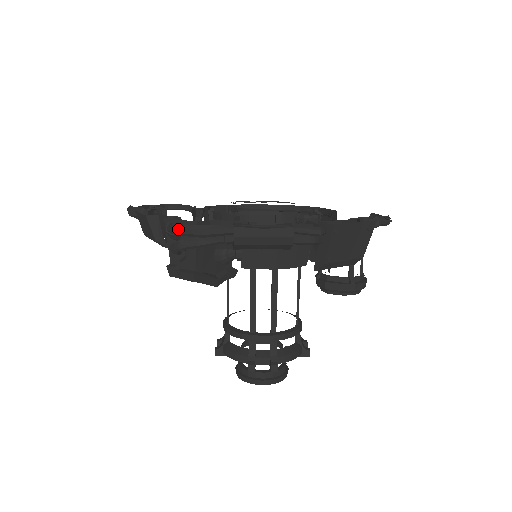
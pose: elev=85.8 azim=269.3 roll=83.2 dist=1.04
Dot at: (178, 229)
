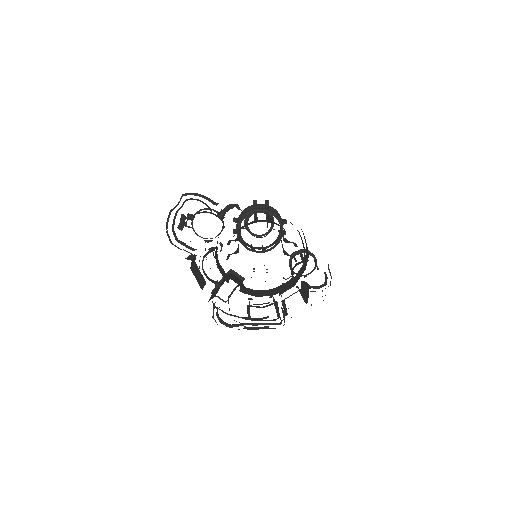
Dot at: occluded
